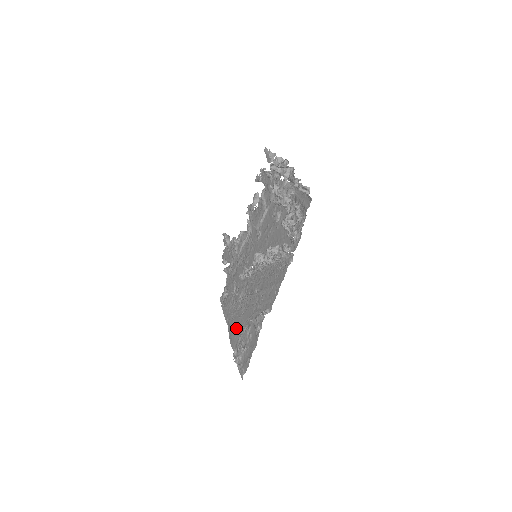
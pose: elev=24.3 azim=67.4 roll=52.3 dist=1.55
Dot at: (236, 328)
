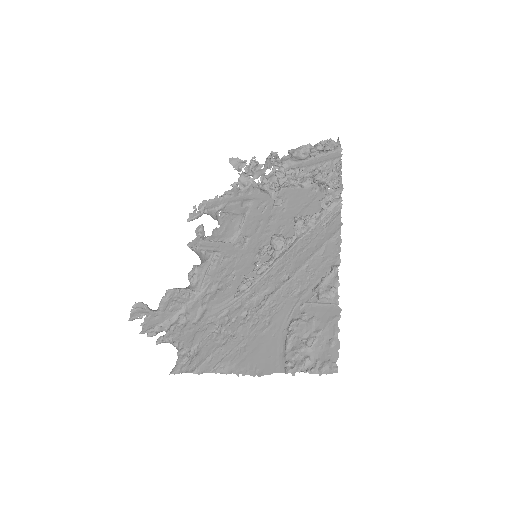
Dot at: (264, 348)
